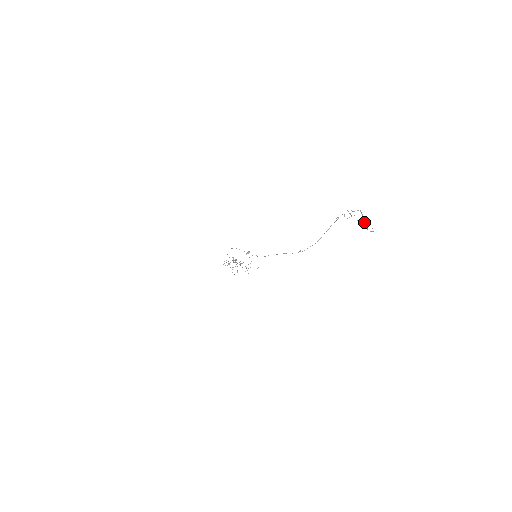
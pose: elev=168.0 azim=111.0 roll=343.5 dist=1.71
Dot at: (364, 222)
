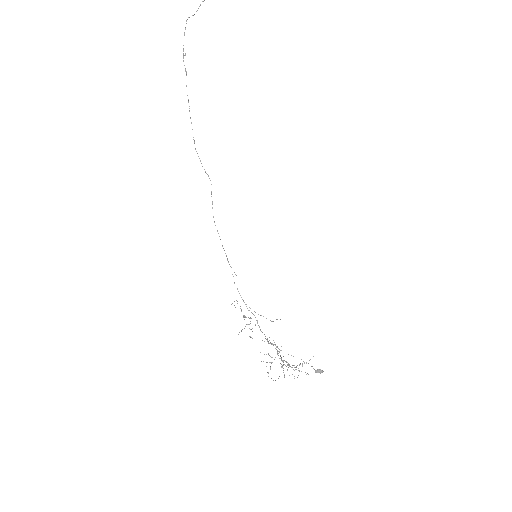
Dot at: out of frame
